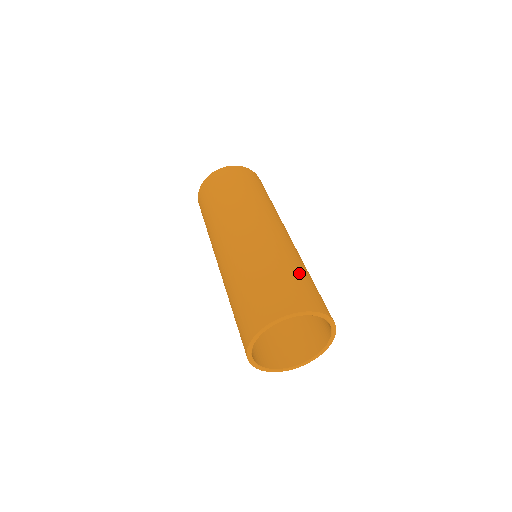
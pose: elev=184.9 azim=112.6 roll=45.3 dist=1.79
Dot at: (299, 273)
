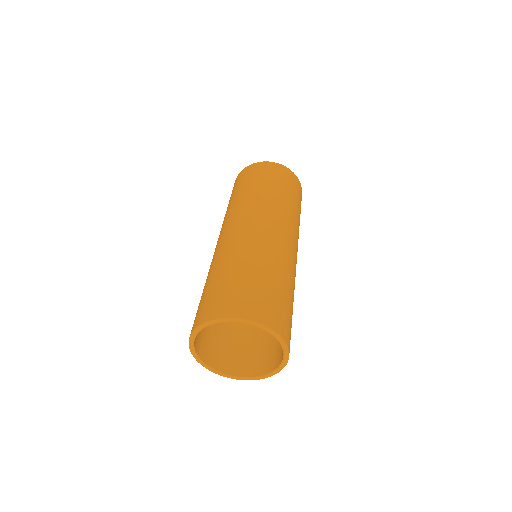
Dot at: (245, 274)
